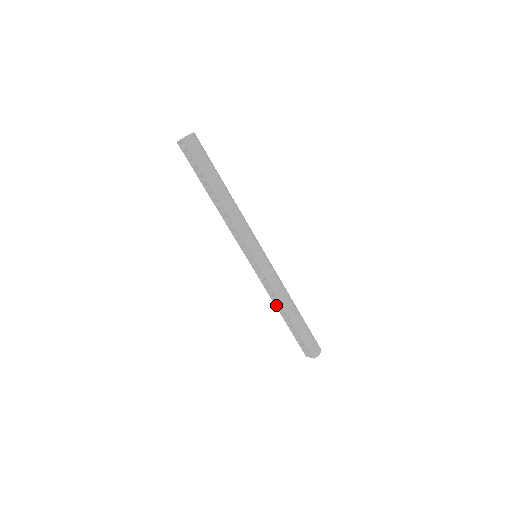
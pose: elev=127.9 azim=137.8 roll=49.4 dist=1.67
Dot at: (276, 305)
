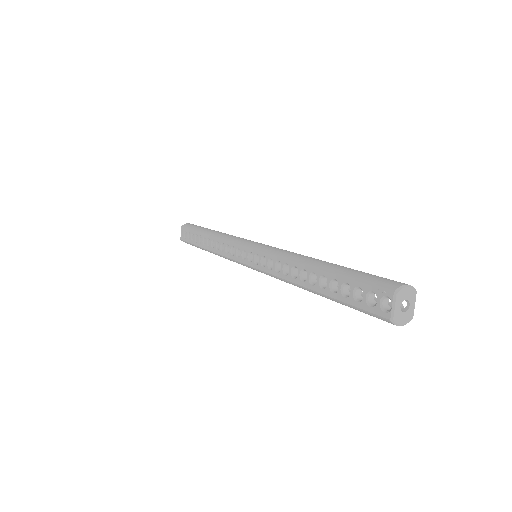
Dot at: (294, 280)
